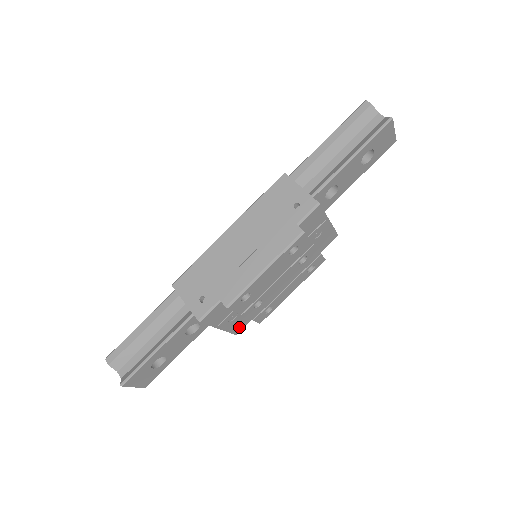
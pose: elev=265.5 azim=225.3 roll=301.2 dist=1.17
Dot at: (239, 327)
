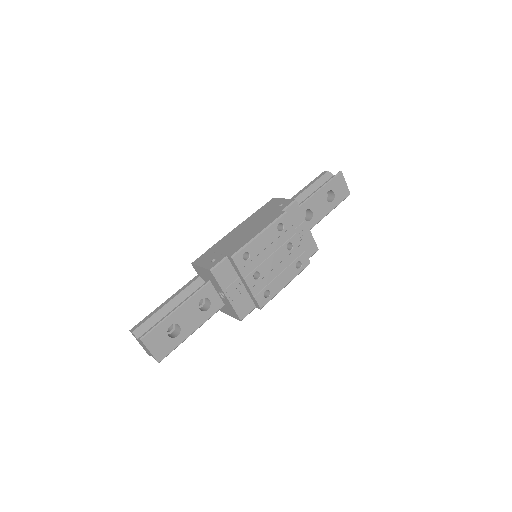
Dot at: (243, 311)
